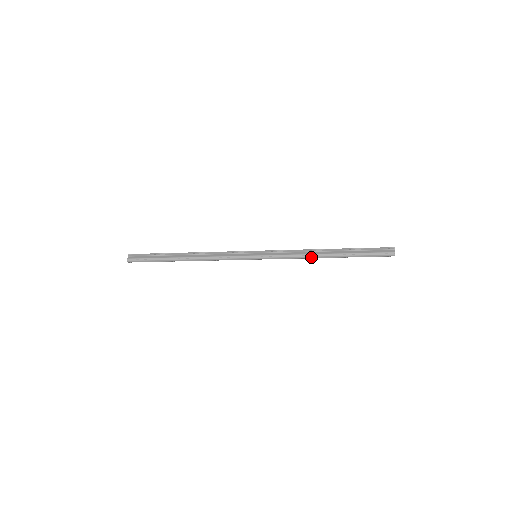
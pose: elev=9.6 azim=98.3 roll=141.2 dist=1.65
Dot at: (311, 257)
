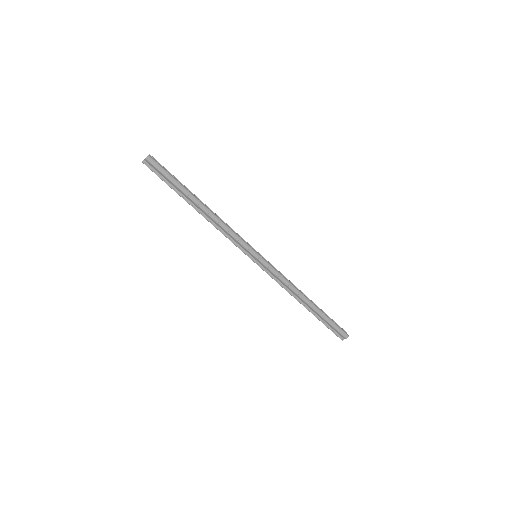
Dot at: (297, 290)
